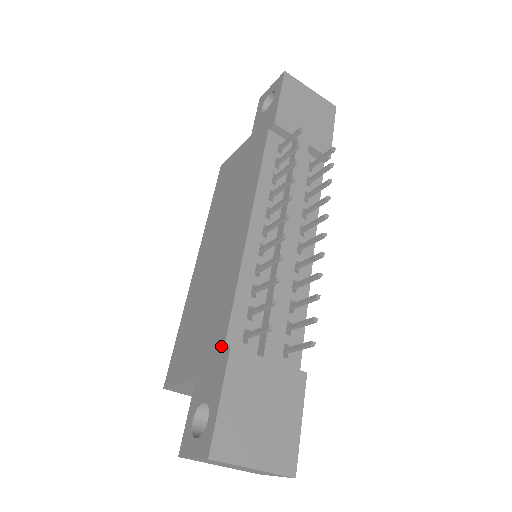
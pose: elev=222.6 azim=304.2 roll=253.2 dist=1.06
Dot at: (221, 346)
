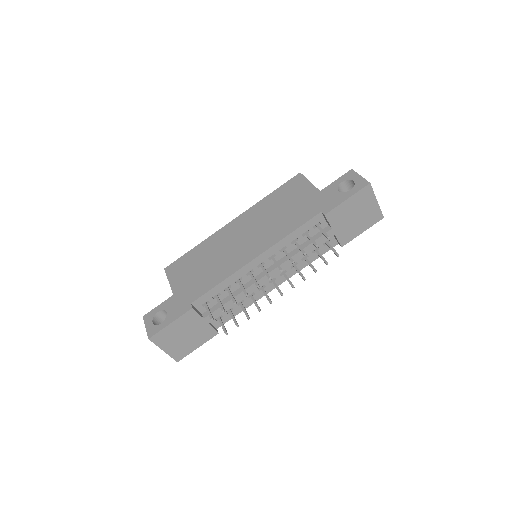
Dot at: (191, 300)
